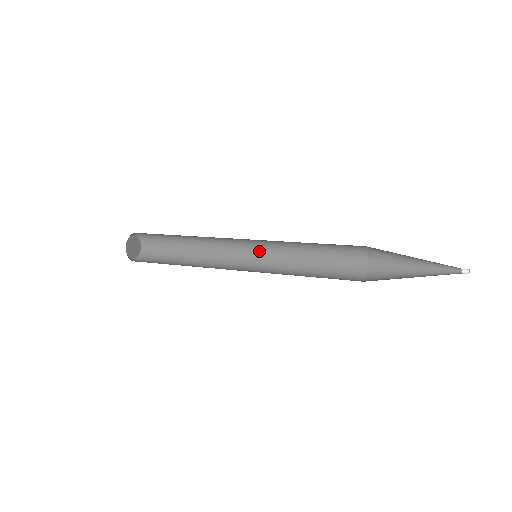
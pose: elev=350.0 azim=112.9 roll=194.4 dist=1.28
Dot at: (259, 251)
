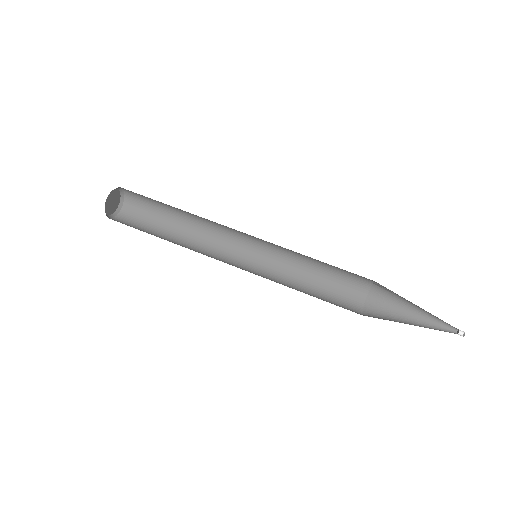
Dot at: (259, 242)
